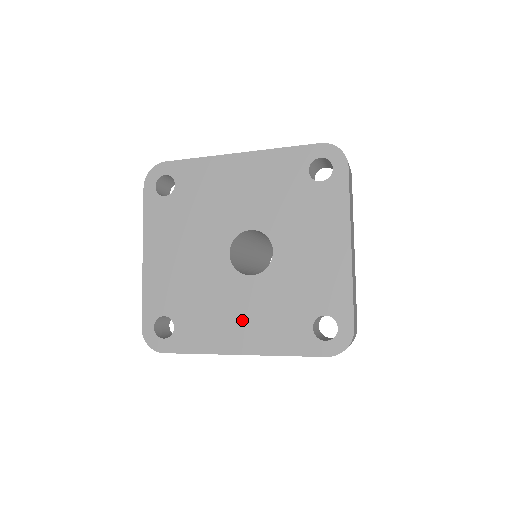
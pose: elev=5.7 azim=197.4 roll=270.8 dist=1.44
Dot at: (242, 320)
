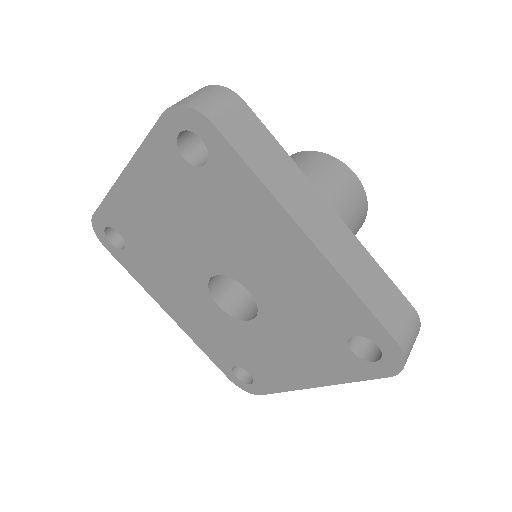
Dot at: (186, 309)
